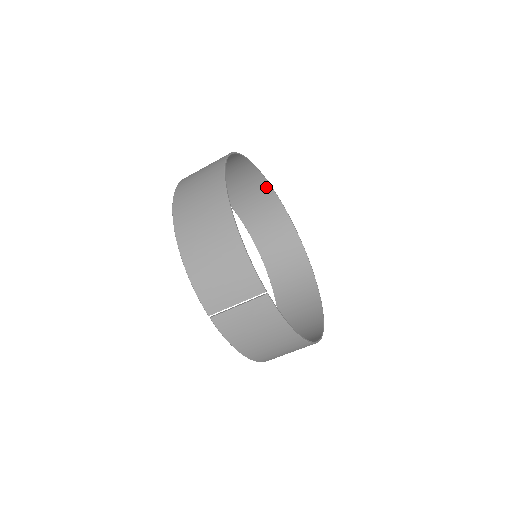
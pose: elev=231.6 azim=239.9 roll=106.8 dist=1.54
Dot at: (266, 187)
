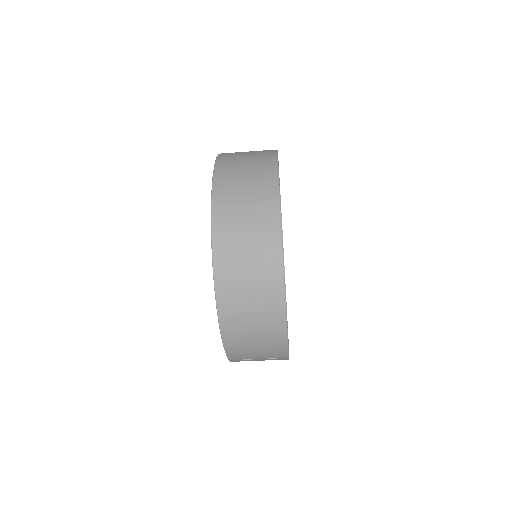
Dot at: occluded
